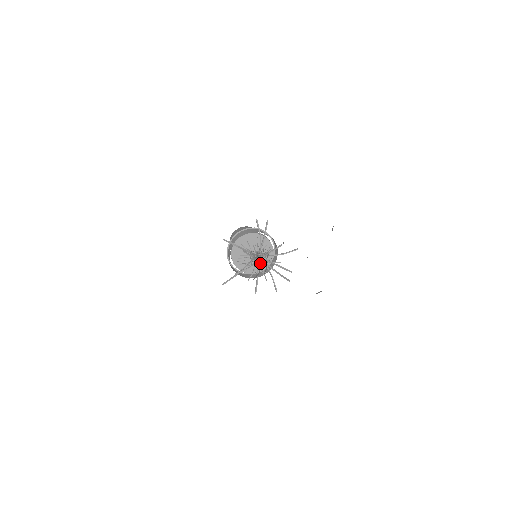
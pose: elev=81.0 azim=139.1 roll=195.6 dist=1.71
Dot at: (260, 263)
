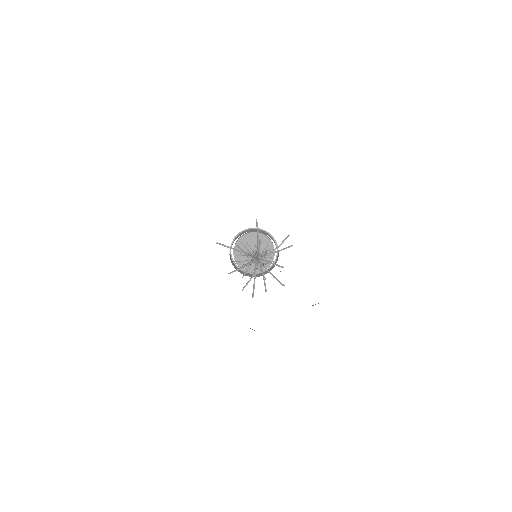
Dot at: occluded
